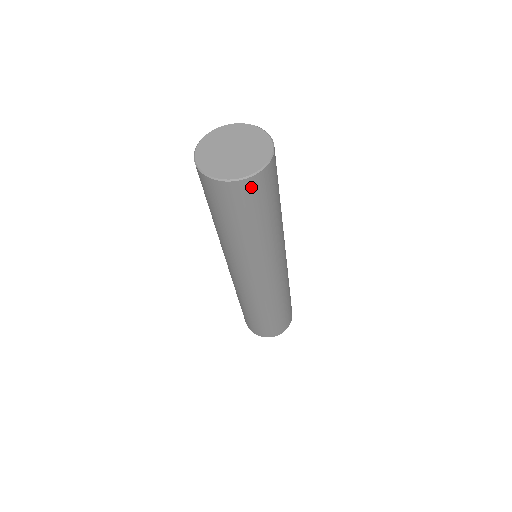
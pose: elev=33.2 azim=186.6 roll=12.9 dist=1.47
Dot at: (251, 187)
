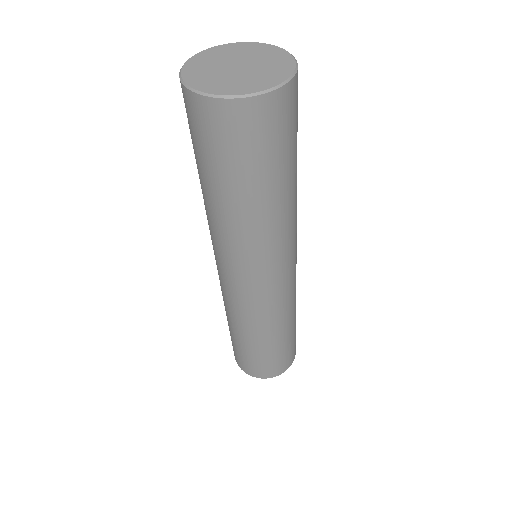
Dot at: (273, 111)
